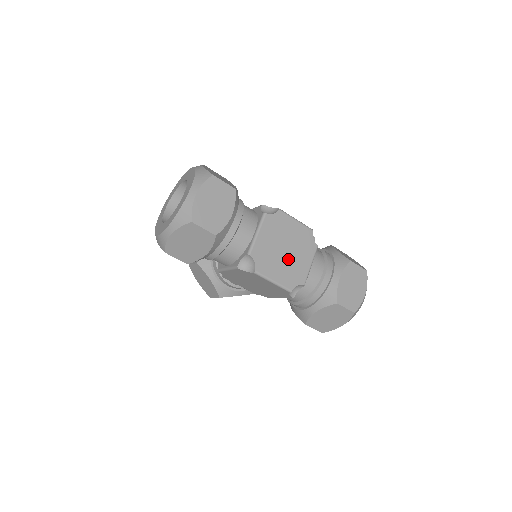
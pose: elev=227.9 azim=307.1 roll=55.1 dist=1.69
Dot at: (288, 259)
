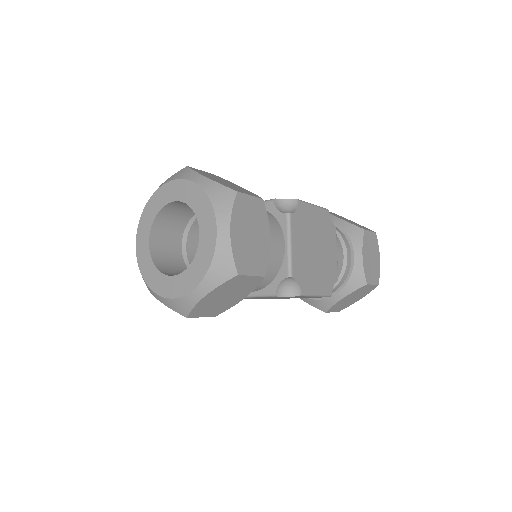
Dot at: (320, 259)
